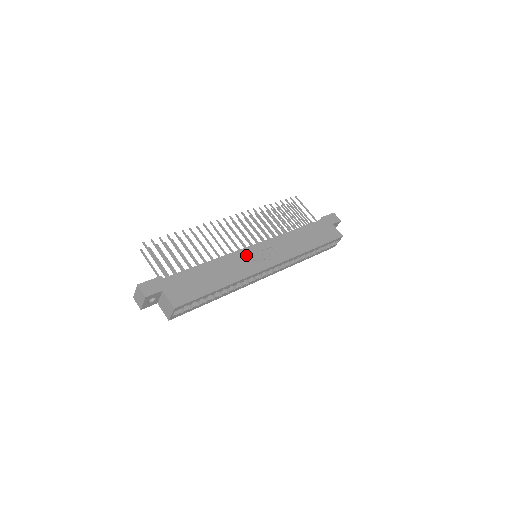
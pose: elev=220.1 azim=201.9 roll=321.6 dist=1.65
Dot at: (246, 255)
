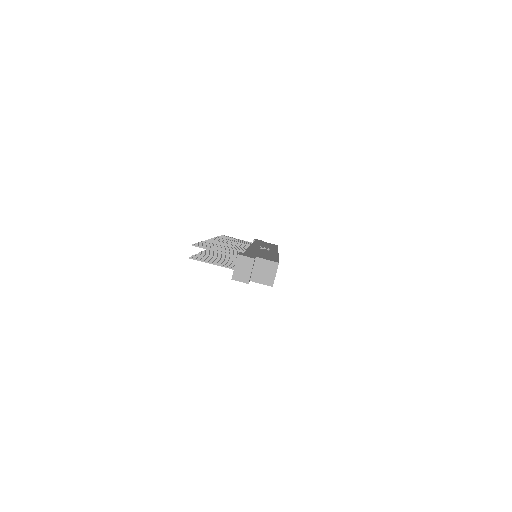
Dot at: occluded
